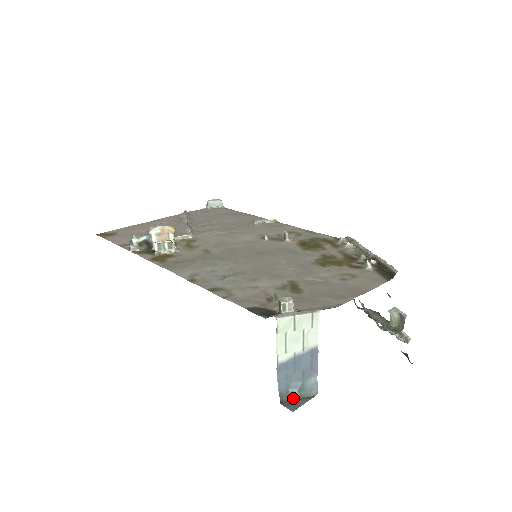
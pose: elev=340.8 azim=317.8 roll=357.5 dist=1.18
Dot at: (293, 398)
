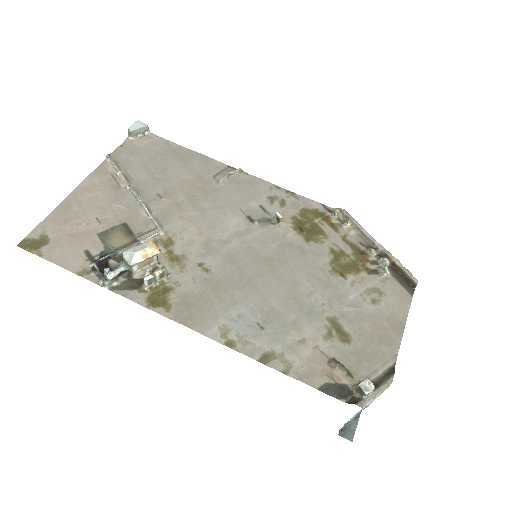
Dot at: (347, 426)
